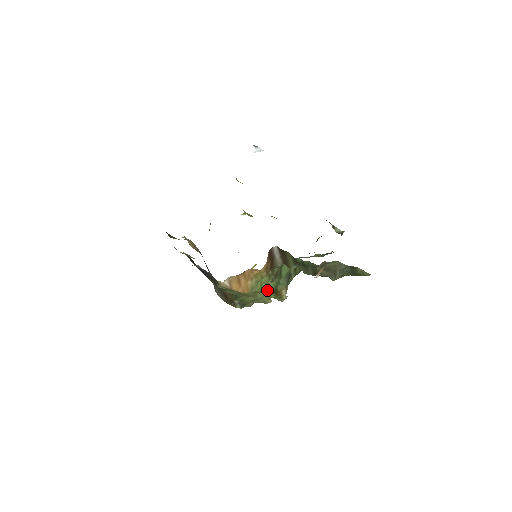
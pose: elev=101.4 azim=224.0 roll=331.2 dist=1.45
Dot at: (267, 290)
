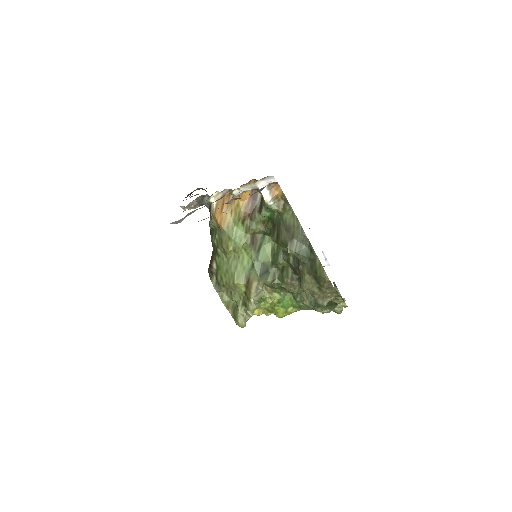
Dot at: (241, 265)
